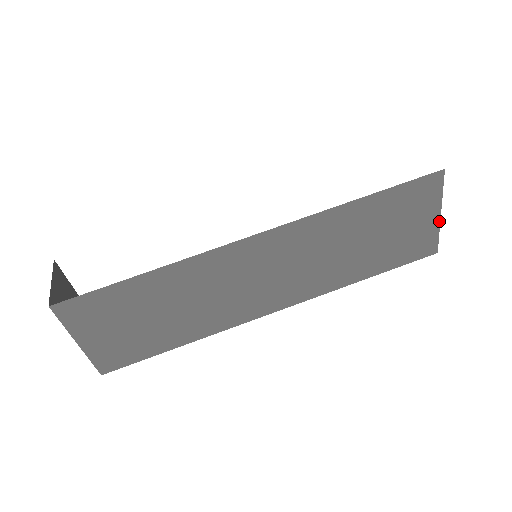
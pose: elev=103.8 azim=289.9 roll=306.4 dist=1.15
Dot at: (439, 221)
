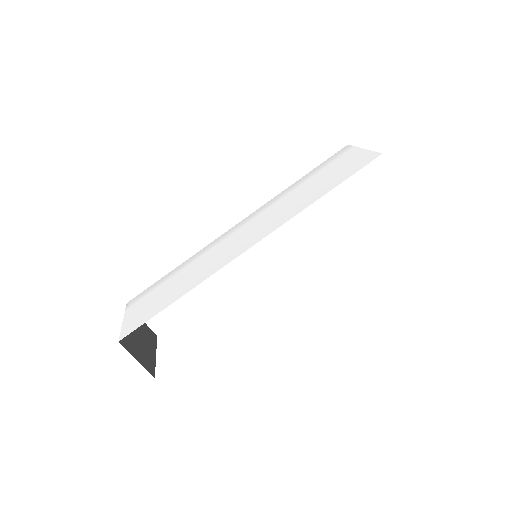
Dot at: occluded
